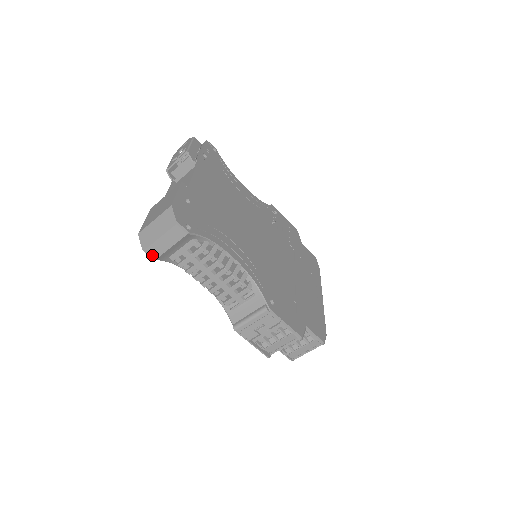
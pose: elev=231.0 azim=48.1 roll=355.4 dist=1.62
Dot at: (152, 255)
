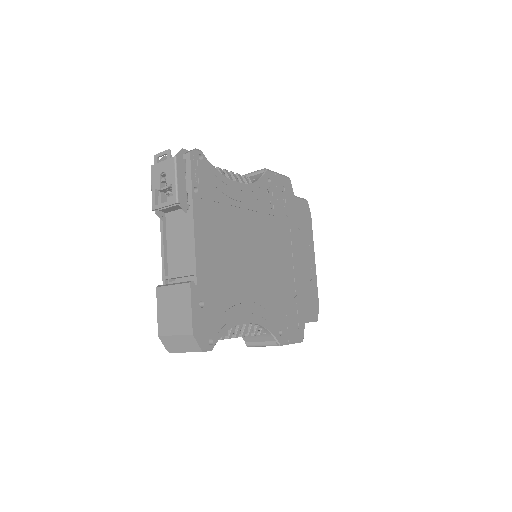
Dot at: occluded
